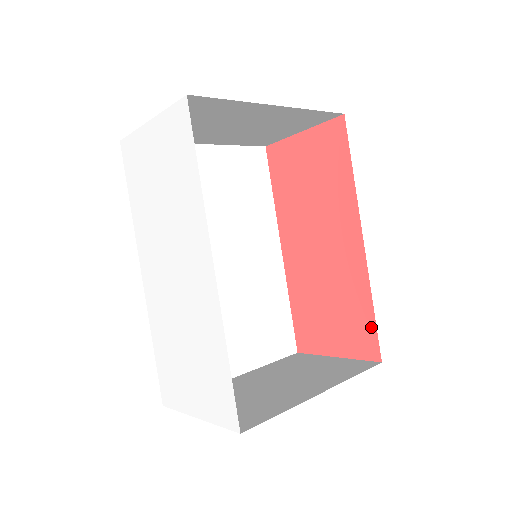
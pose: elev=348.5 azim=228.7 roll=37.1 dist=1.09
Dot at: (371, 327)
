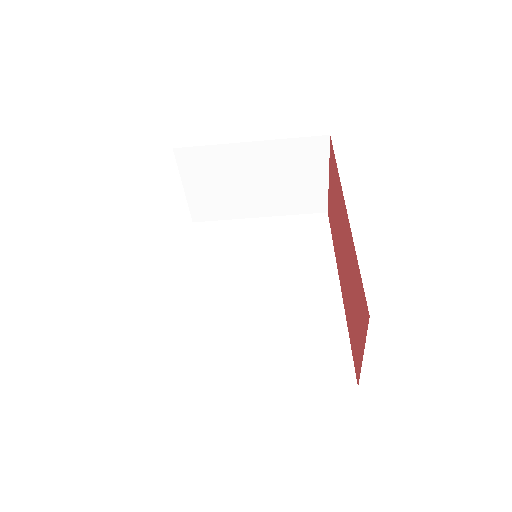
Dot at: (361, 285)
